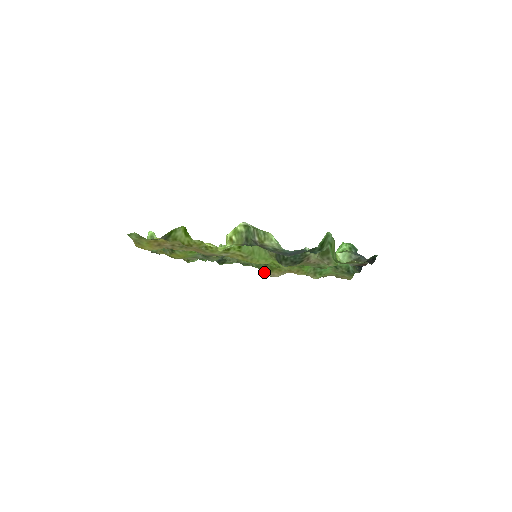
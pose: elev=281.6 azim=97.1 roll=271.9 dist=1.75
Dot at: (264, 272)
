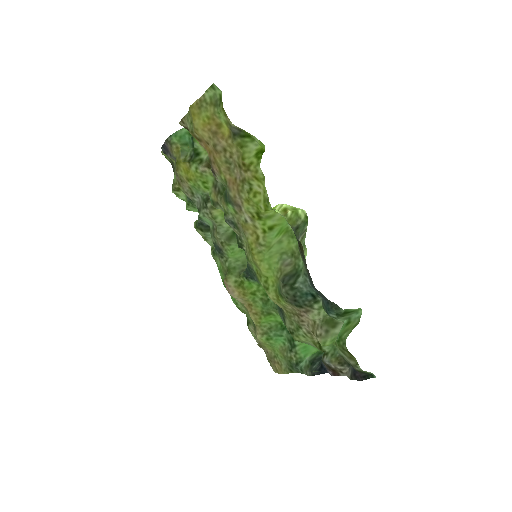
Dot at: (229, 279)
